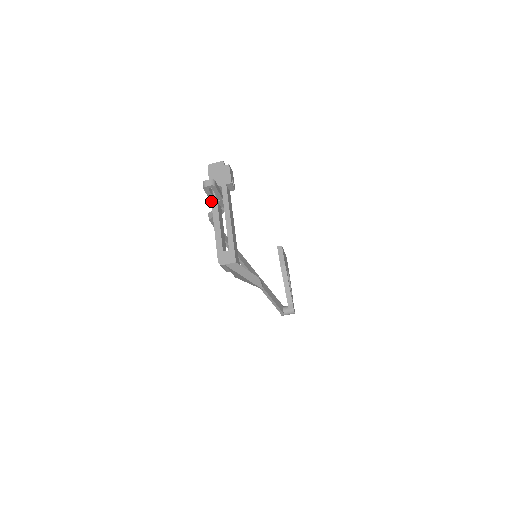
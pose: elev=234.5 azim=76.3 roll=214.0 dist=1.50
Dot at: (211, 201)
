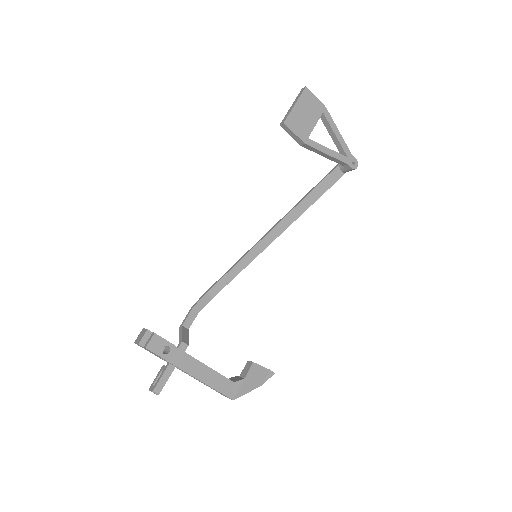
Dot at: occluded
